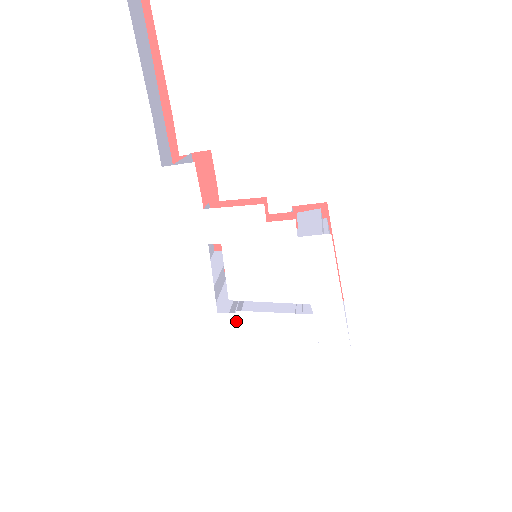
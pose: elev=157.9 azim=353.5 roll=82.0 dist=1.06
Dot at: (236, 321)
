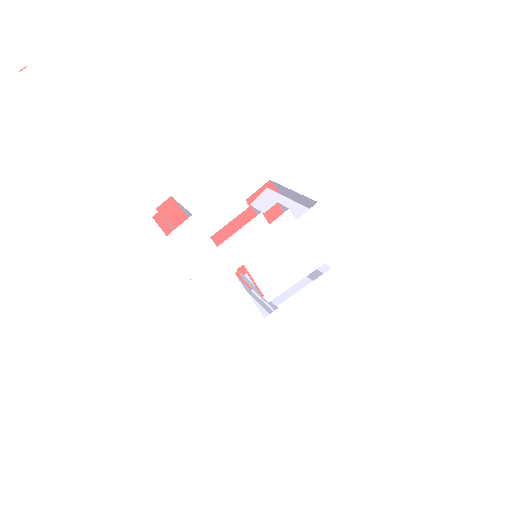
Dot at: (281, 314)
